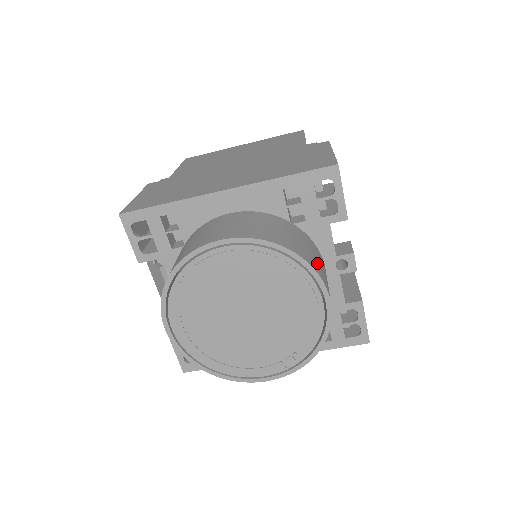
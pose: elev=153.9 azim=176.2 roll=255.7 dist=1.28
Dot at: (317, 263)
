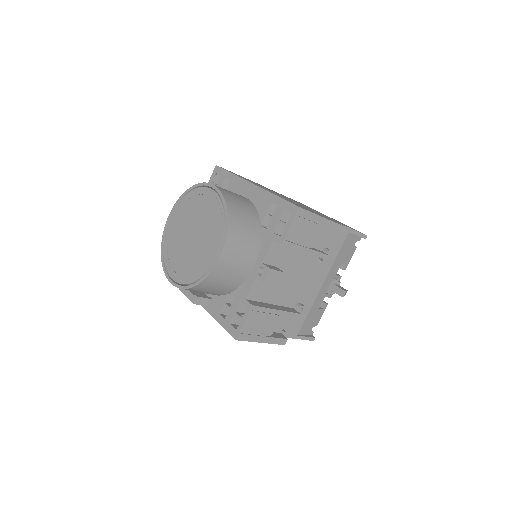
Dot at: (238, 240)
